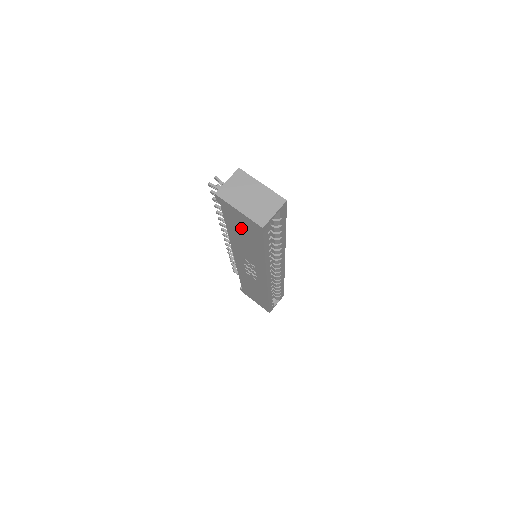
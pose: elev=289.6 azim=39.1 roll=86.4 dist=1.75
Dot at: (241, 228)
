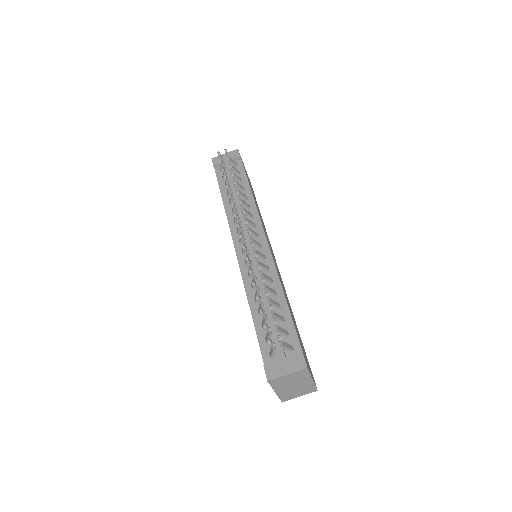
Dot at: occluded
